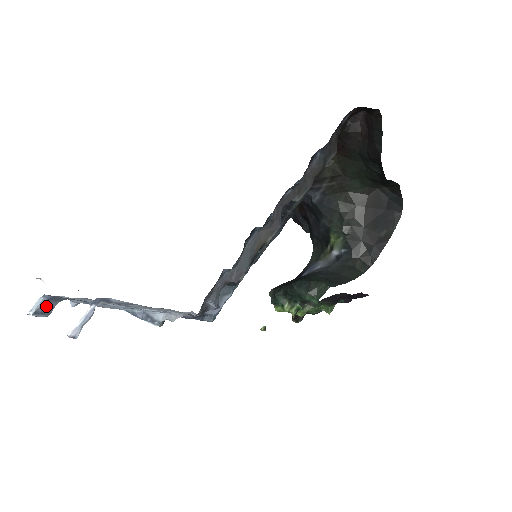
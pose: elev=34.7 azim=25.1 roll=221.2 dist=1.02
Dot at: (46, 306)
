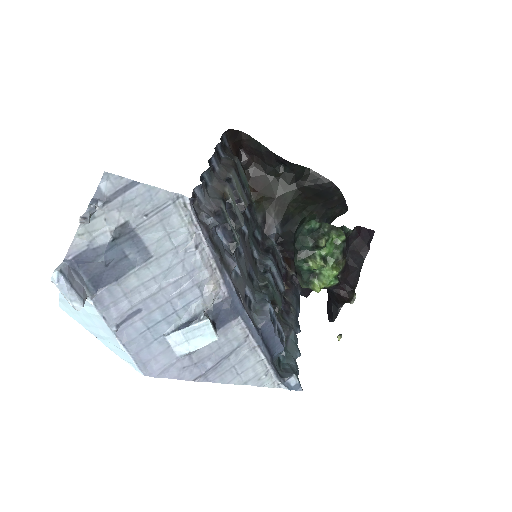
Dot at: (72, 279)
